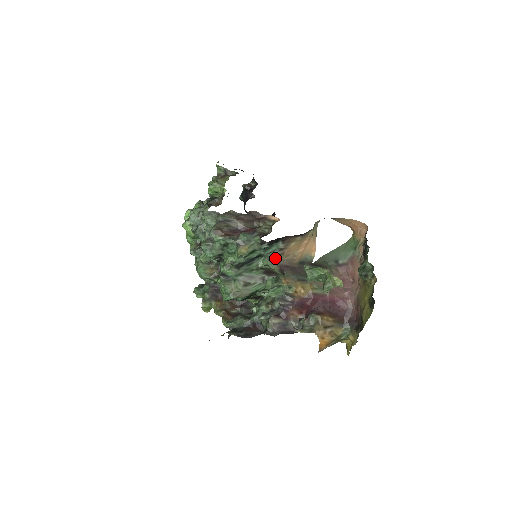
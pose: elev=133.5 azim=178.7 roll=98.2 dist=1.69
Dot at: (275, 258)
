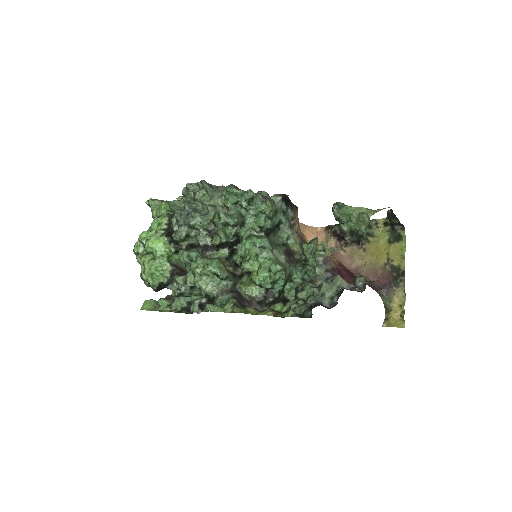
Dot at: (292, 228)
